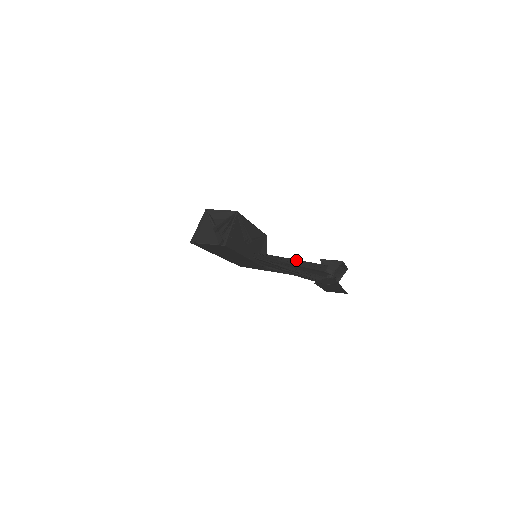
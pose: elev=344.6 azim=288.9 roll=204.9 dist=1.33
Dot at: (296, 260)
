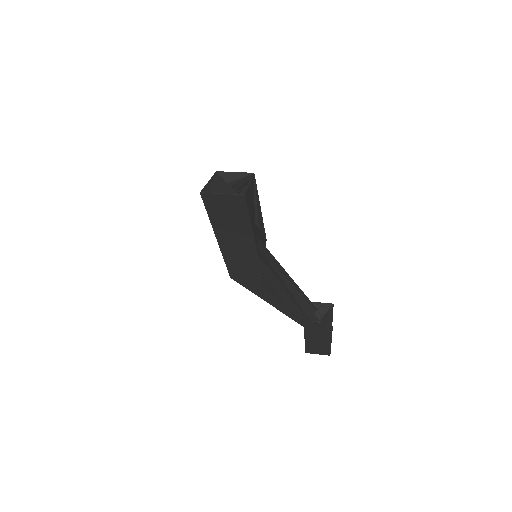
Dot at: (291, 283)
